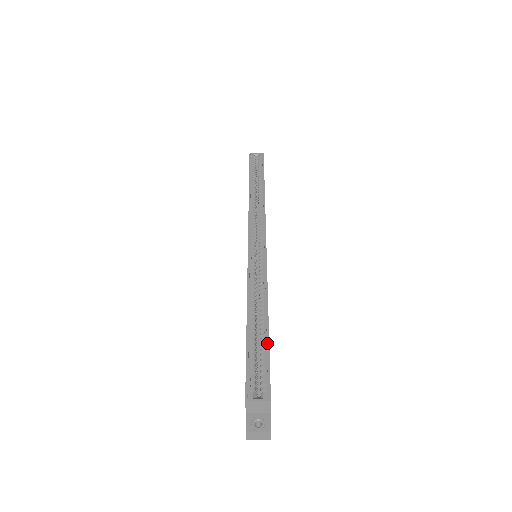
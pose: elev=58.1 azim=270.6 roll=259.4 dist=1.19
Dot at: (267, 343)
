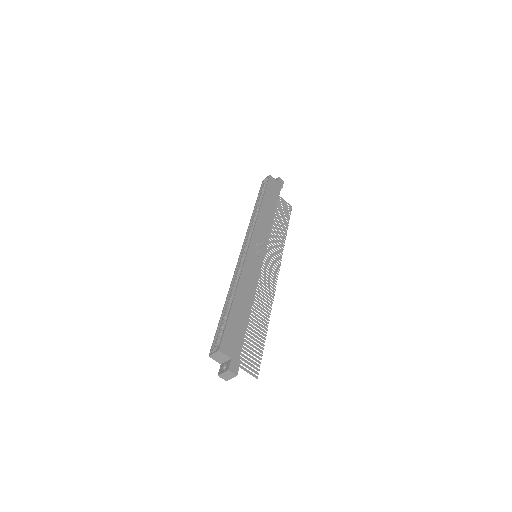
Dot at: (228, 315)
